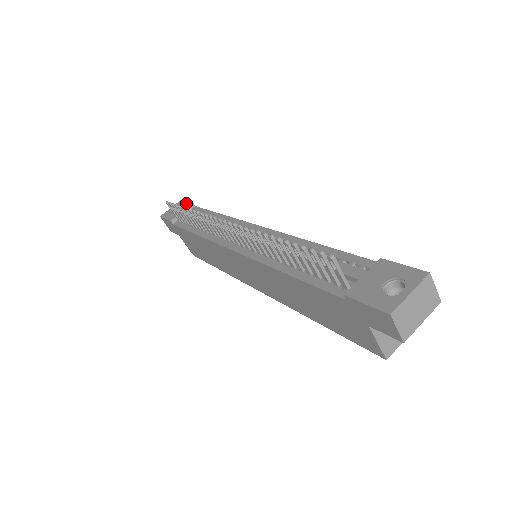
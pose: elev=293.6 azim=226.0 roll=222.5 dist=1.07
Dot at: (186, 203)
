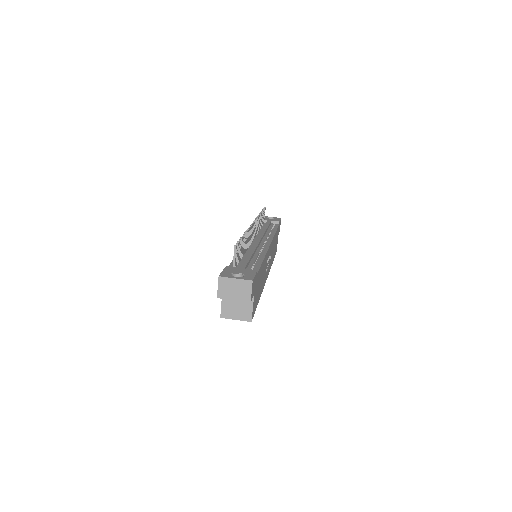
Dot at: (278, 220)
